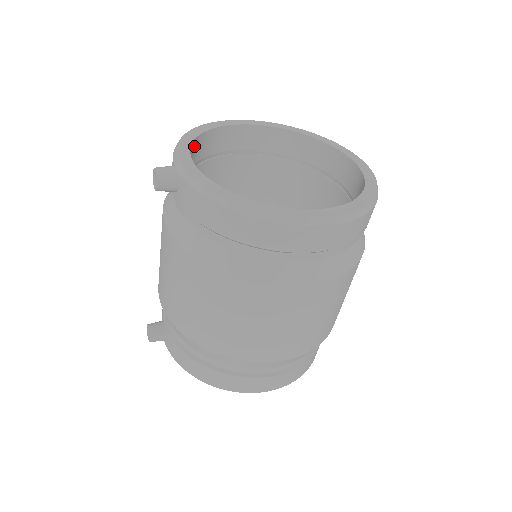
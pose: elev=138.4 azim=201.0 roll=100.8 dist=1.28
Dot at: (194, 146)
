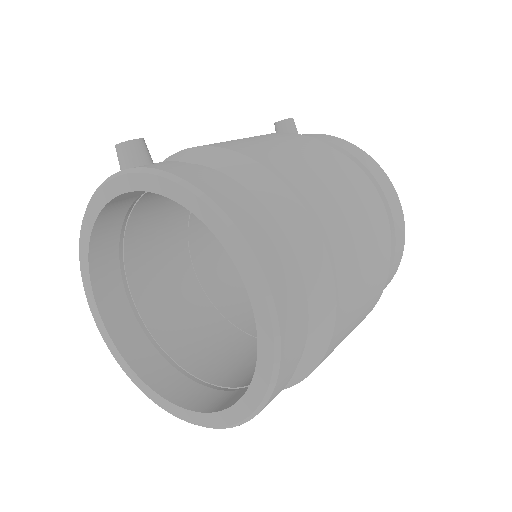
Dot at: occluded
